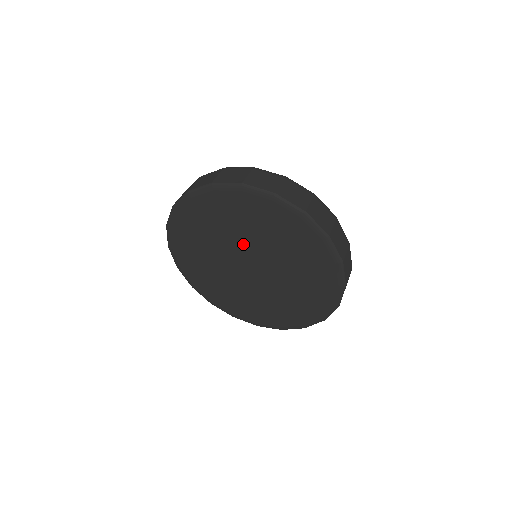
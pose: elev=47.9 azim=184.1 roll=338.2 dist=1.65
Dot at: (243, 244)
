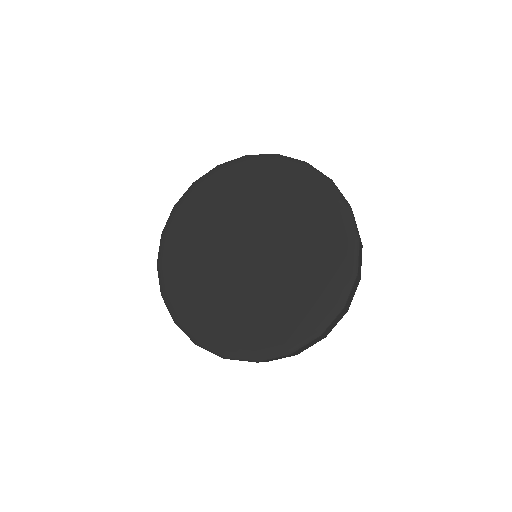
Dot at: (270, 227)
